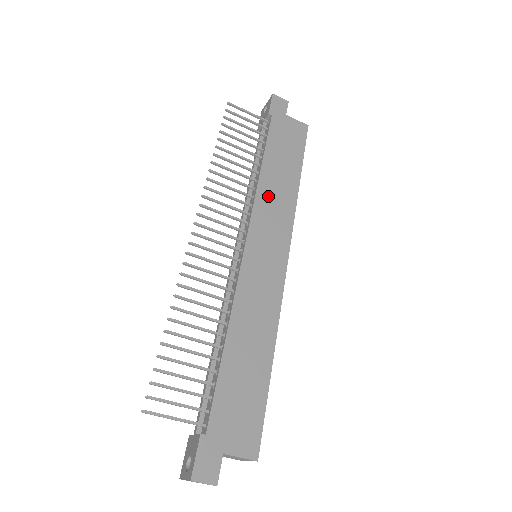
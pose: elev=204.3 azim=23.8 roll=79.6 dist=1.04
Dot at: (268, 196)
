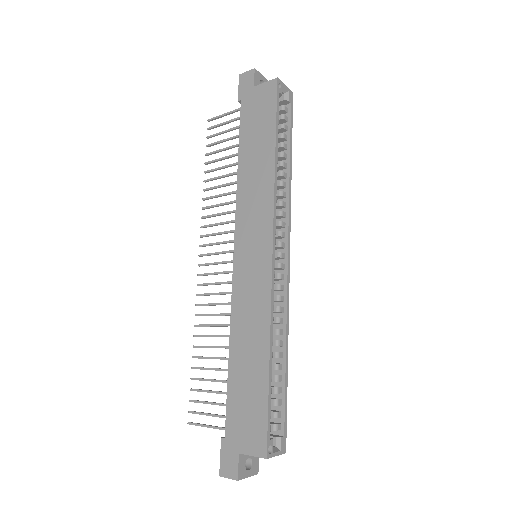
Dot at: (247, 192)
